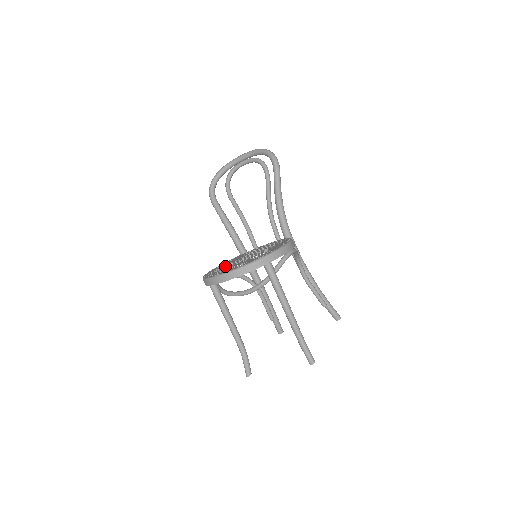
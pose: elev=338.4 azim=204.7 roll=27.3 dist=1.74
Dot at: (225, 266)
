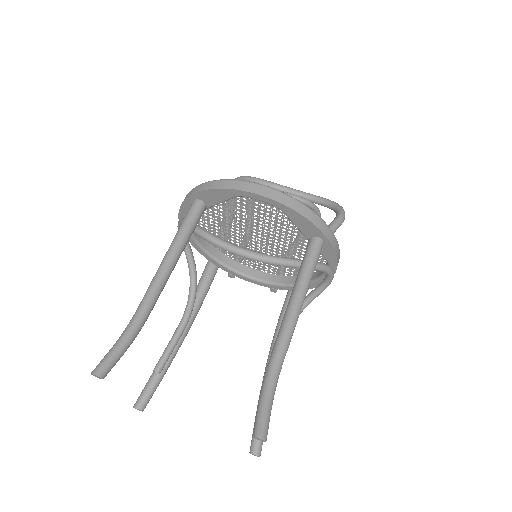
Dot at: occluded
